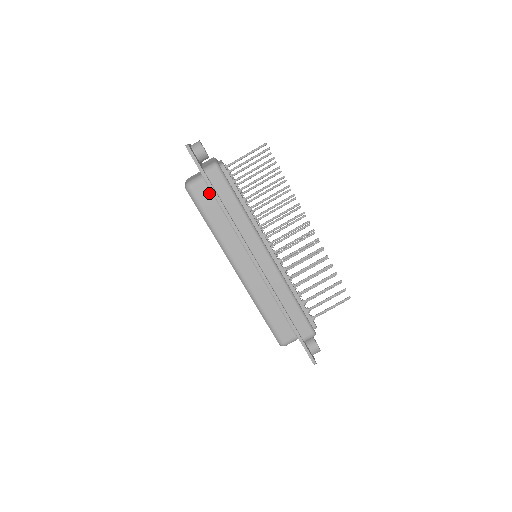
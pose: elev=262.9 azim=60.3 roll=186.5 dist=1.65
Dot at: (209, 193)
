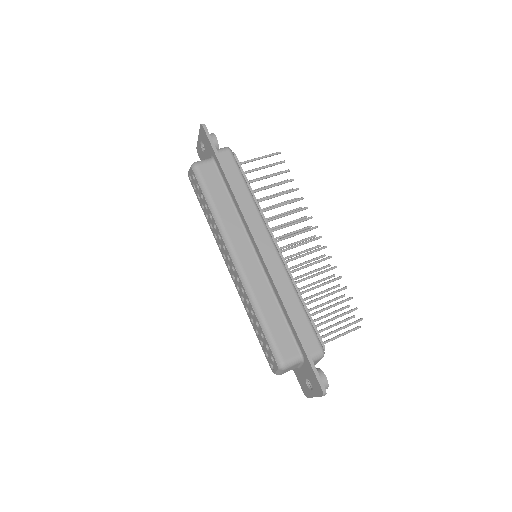
Dot at: (216, 174)
